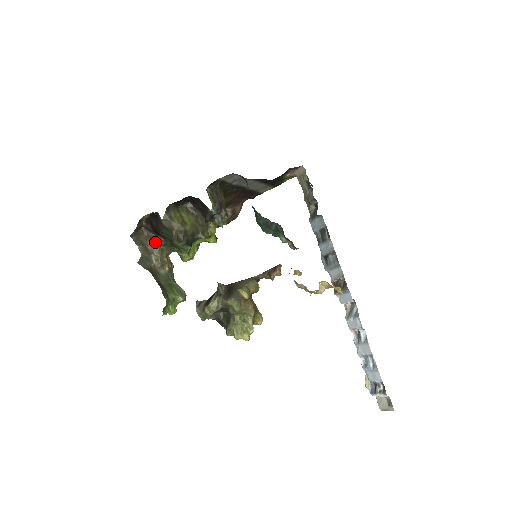
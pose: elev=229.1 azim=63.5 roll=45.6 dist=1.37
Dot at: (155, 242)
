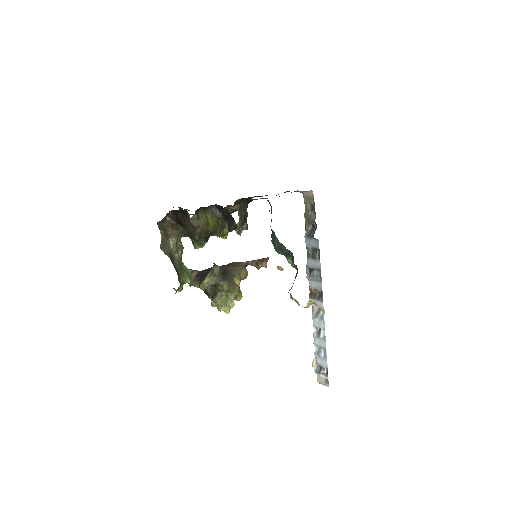
Dot at: (175, 229)
